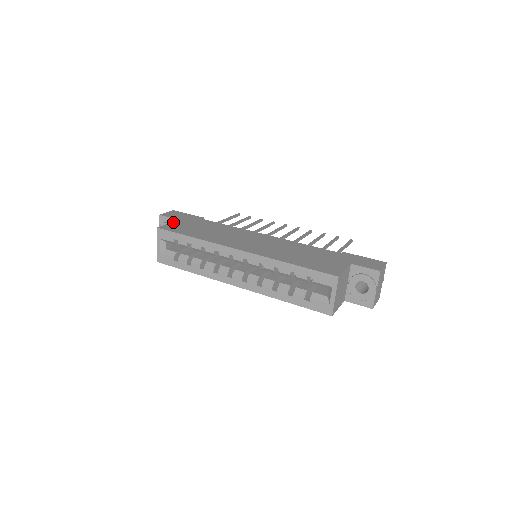
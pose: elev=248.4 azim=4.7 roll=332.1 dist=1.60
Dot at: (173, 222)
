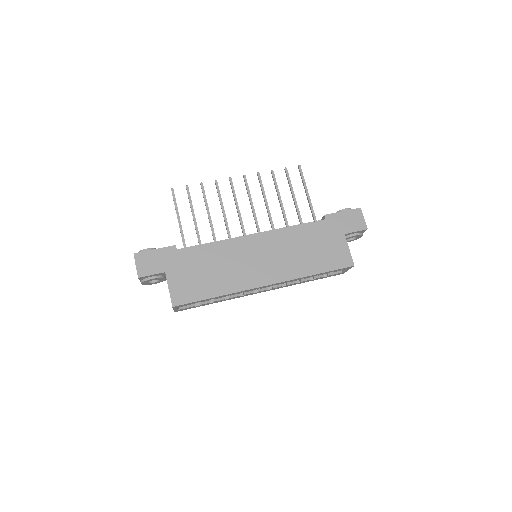
Dot at: (169, 283)
